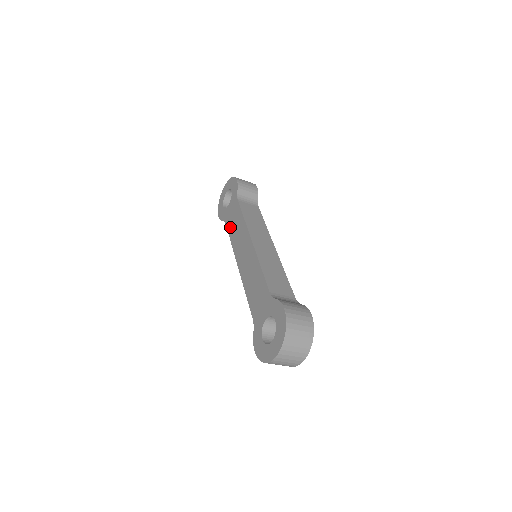
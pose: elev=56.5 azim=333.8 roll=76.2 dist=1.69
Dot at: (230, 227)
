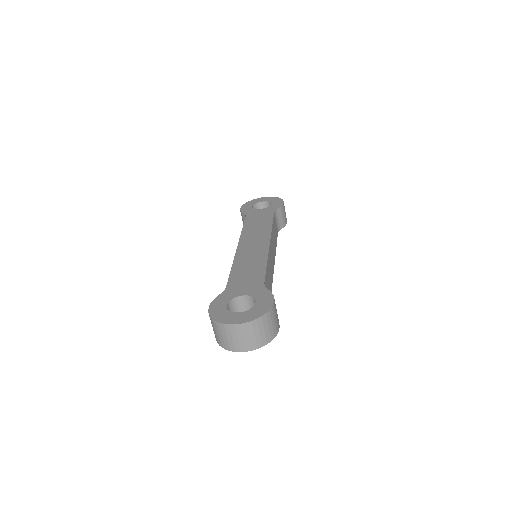
Dot at: (250, 221)
